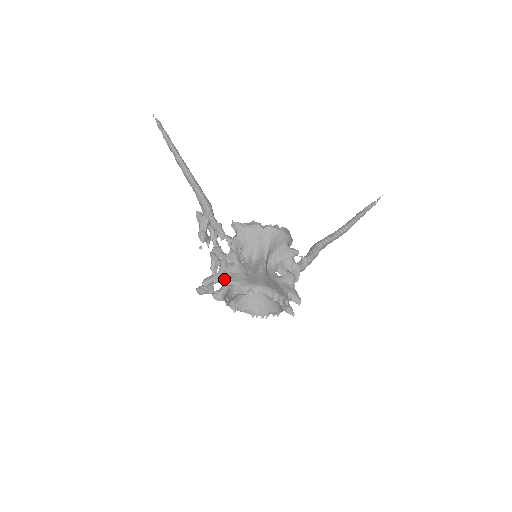
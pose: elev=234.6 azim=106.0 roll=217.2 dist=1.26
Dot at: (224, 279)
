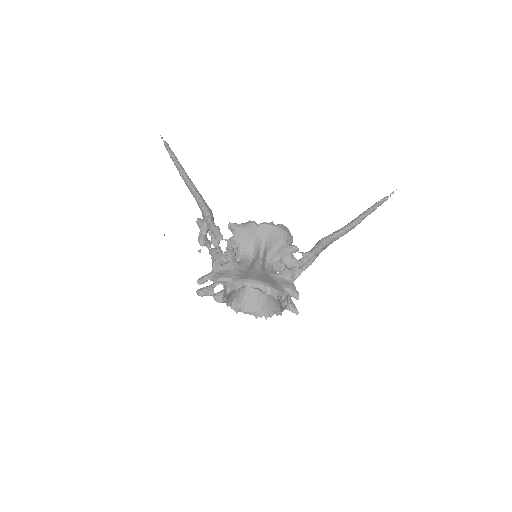
Dot at: (217, 276)
